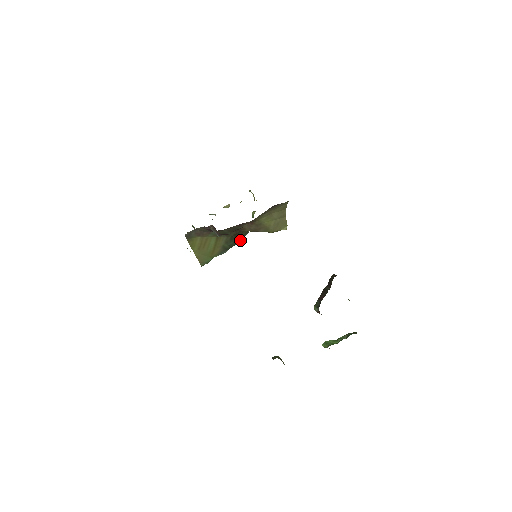
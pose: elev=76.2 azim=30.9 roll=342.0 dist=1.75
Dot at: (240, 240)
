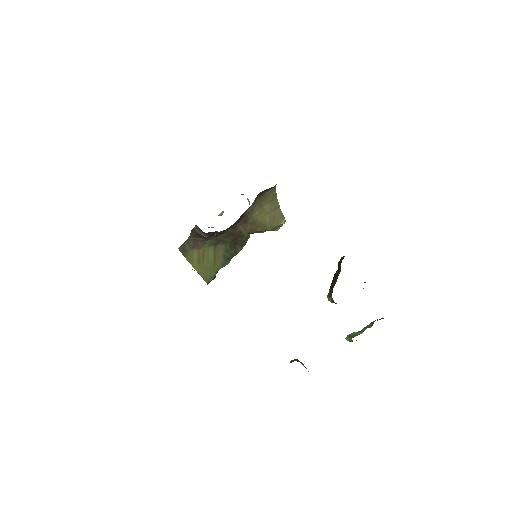
Dot at: (242, 247)
